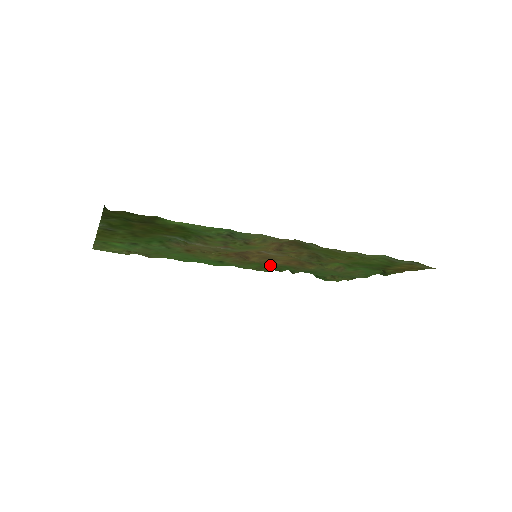
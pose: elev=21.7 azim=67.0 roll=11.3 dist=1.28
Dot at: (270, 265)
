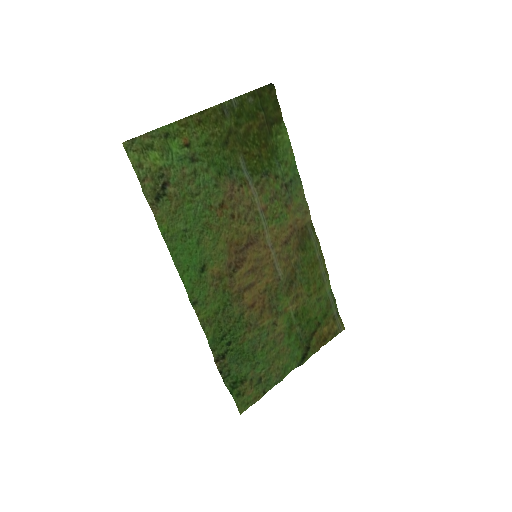
Dot at: (234, 306)
